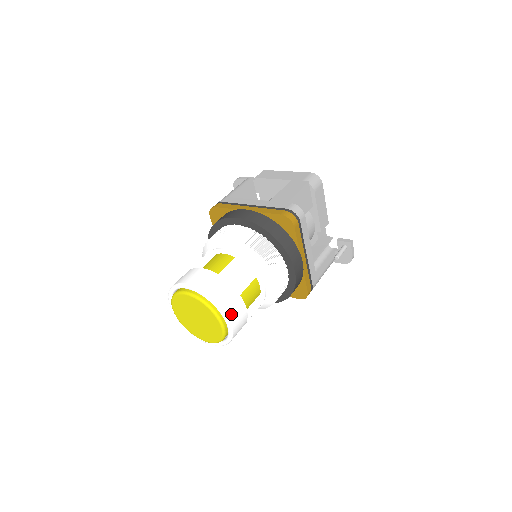
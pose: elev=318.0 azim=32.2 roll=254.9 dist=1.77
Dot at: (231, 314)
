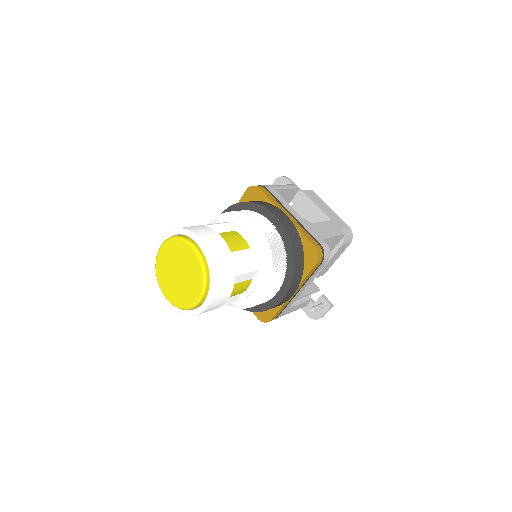
Dot at: (216, 296)
